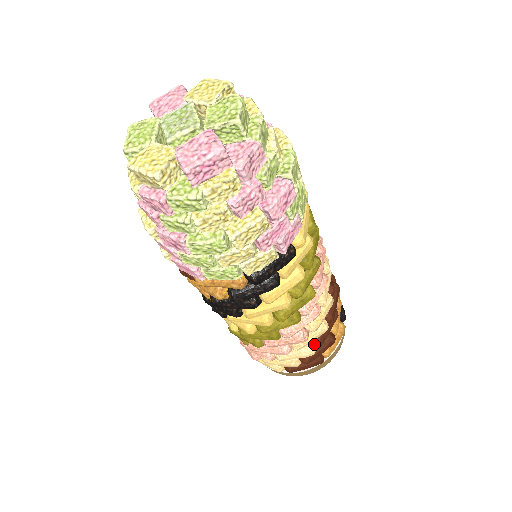
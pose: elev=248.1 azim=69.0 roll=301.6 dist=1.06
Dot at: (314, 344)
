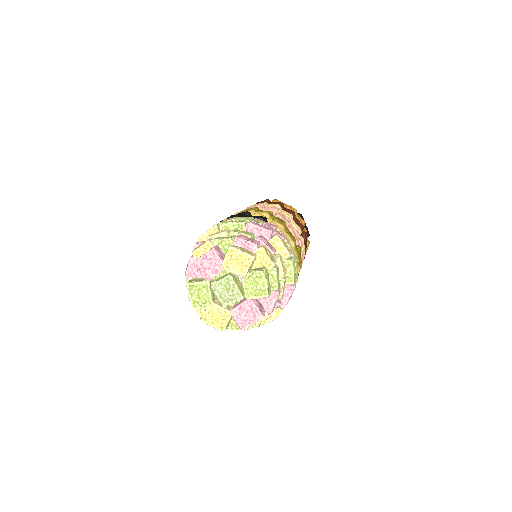
Dot at: occluded
